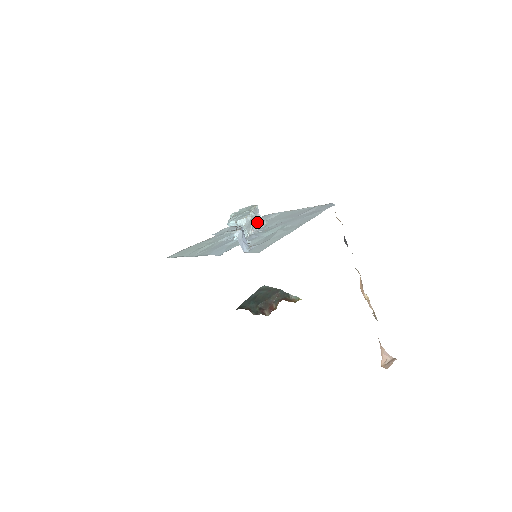
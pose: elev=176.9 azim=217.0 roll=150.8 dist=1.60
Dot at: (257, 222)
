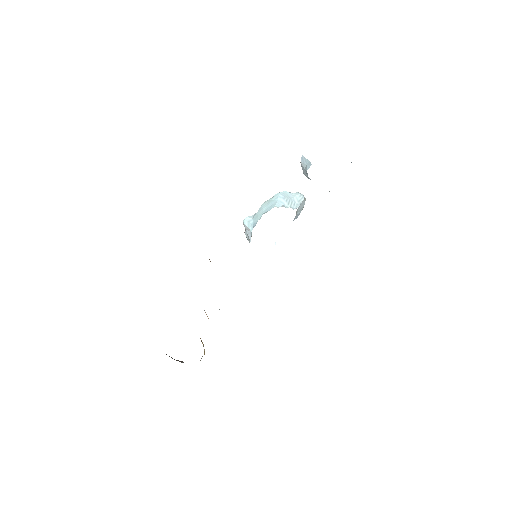
Dot at: occluded
